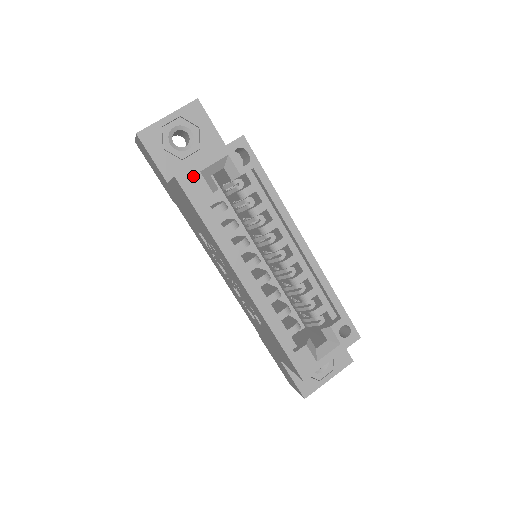
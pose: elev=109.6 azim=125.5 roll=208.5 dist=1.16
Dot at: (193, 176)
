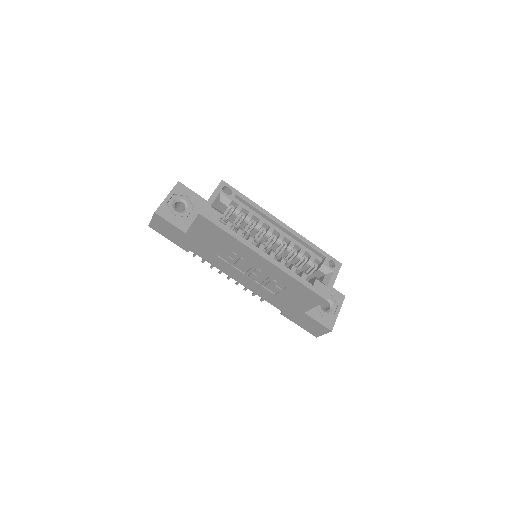
Dot at: (208, 210)
